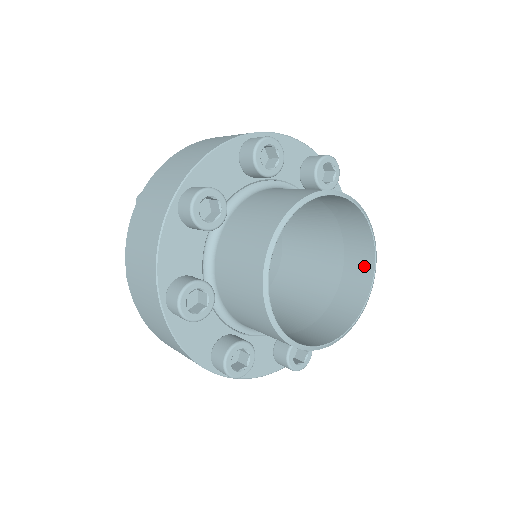
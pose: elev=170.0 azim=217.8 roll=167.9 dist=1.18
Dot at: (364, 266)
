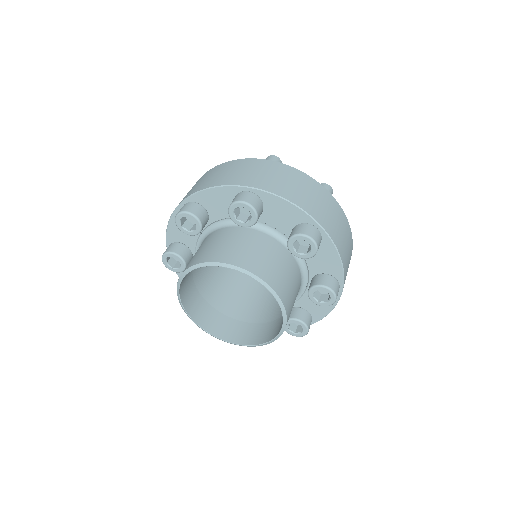
Dot at: occluded
